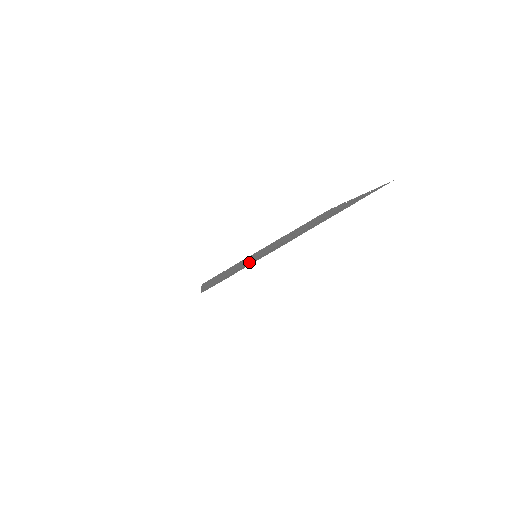
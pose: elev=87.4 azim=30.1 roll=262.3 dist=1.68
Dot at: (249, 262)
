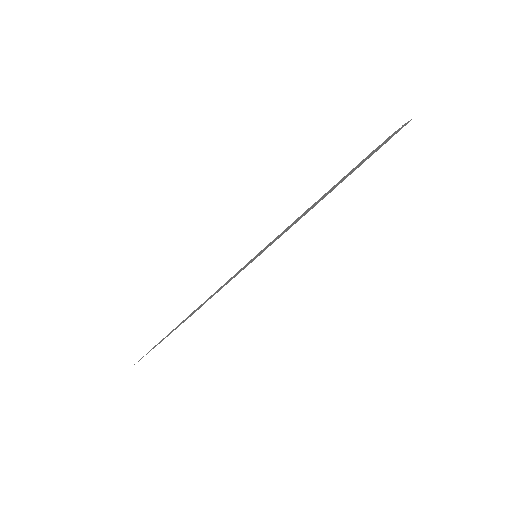
Dot at: occluded
